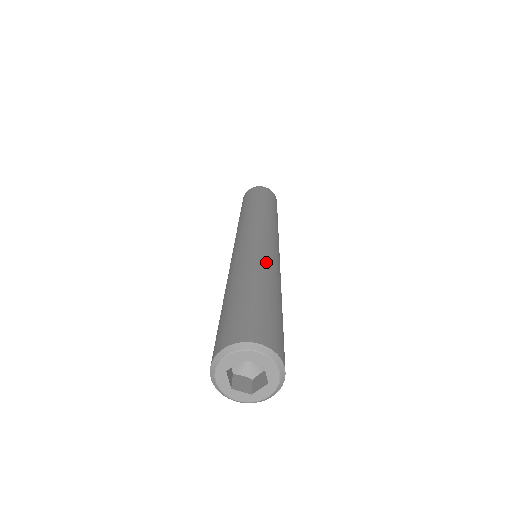
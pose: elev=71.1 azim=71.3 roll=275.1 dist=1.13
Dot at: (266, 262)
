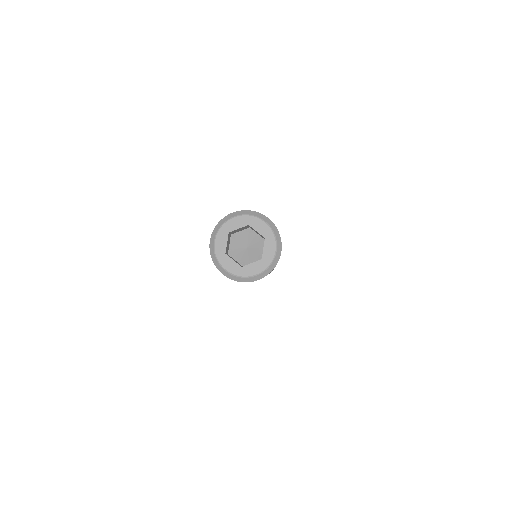
Dot at: occluded
